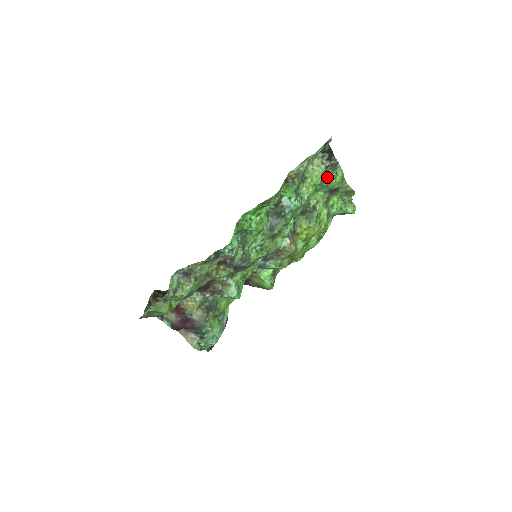
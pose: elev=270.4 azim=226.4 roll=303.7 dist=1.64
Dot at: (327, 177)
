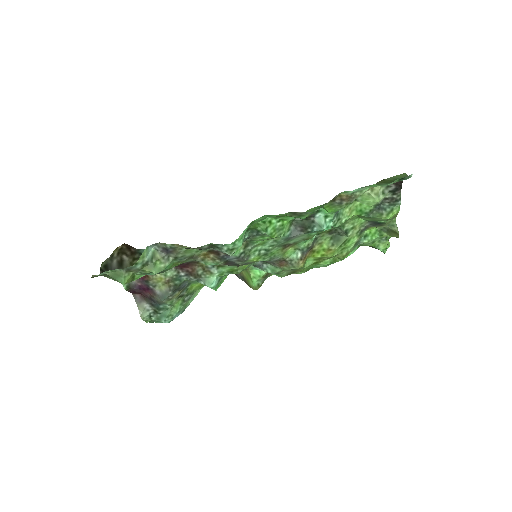
Dot at: (379, 209)
